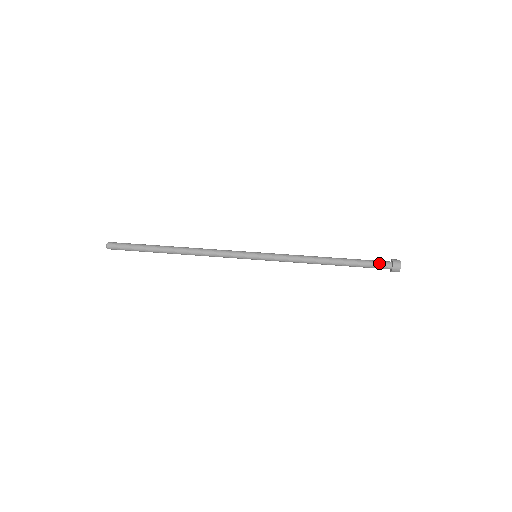
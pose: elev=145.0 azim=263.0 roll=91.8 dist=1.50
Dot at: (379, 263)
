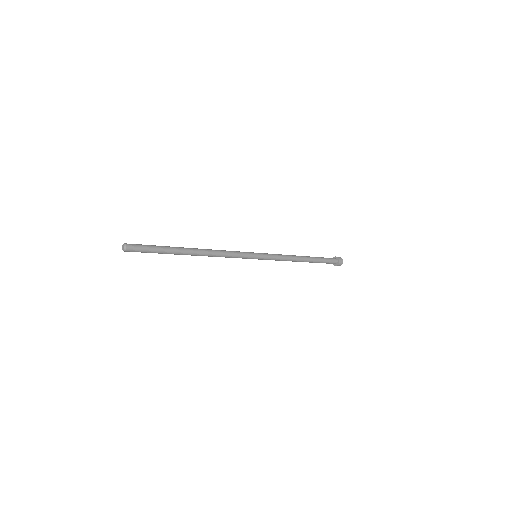
Dot at: (331, 259)
